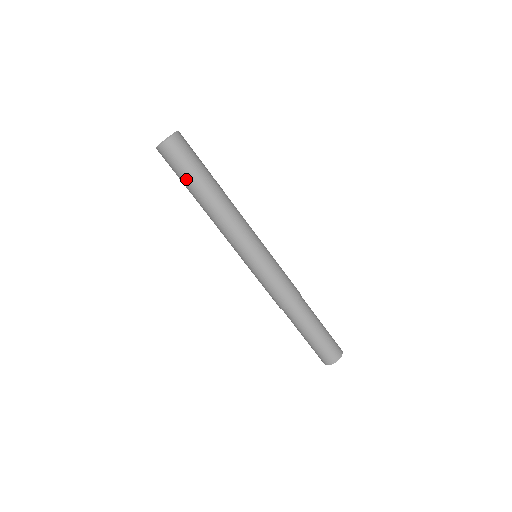
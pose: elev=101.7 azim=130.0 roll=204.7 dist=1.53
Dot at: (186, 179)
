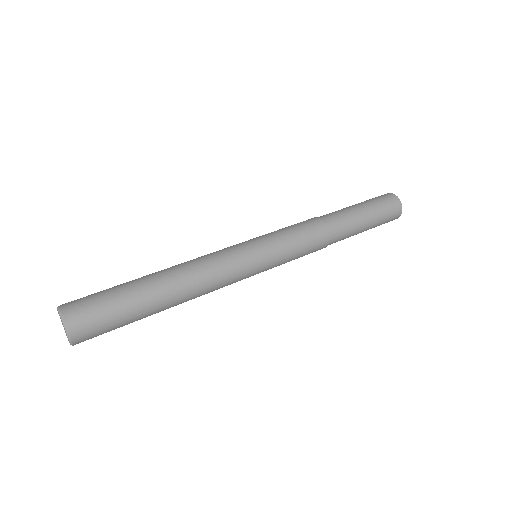
Dot at: occluded
